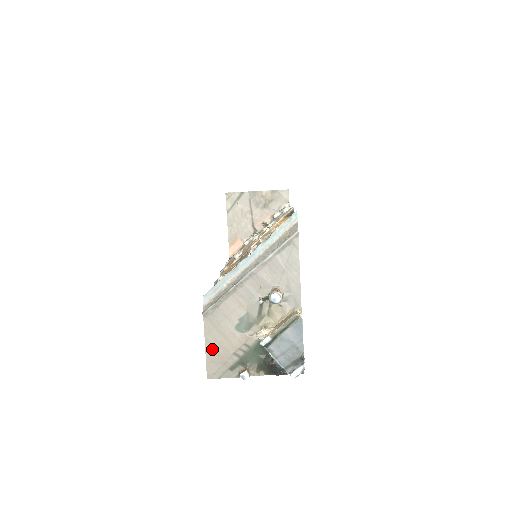
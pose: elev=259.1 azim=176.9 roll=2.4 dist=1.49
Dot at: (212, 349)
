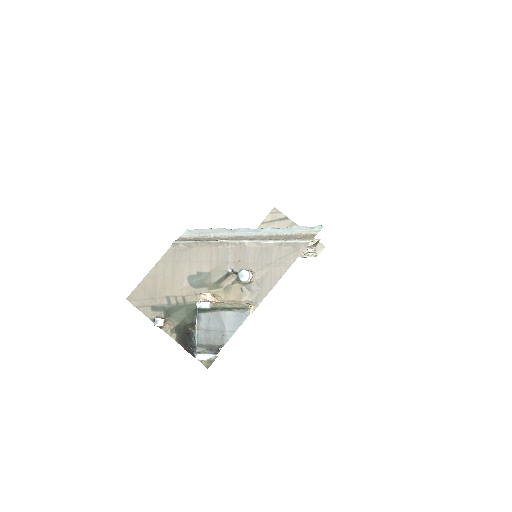
Dot at: (154, 278)
